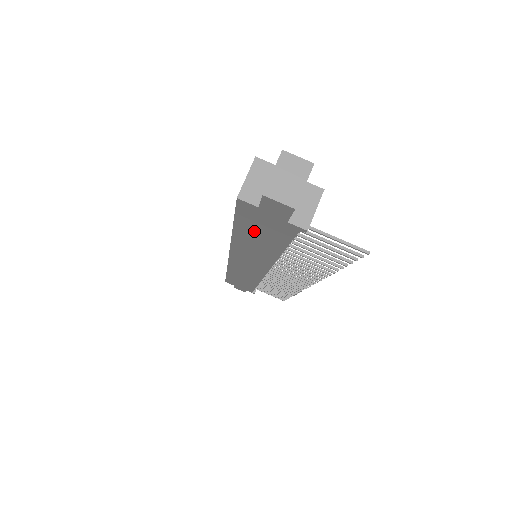
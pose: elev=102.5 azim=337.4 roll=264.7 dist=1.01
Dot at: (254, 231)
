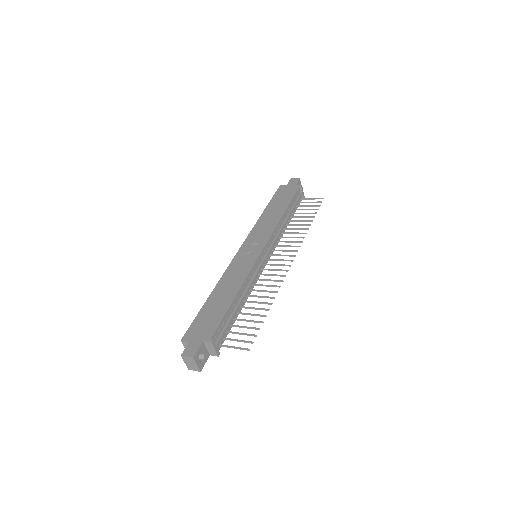
Dot at: occluded
